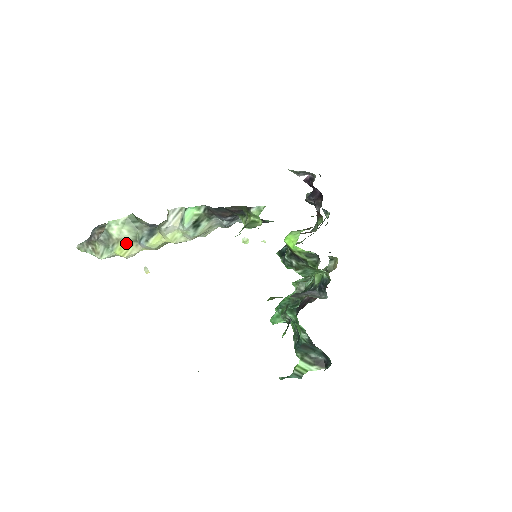
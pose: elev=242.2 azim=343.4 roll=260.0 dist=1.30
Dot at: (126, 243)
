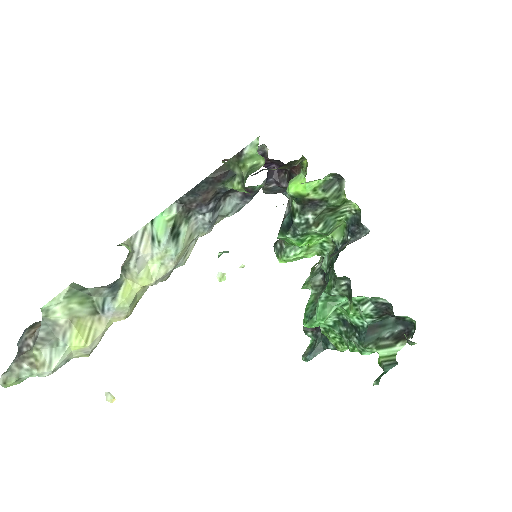
Dot at: (83, 322)
